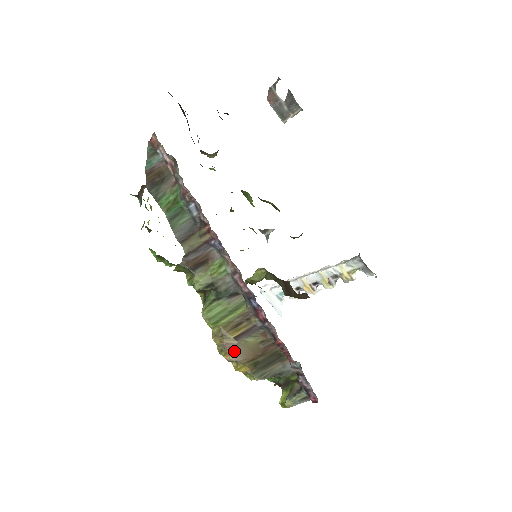
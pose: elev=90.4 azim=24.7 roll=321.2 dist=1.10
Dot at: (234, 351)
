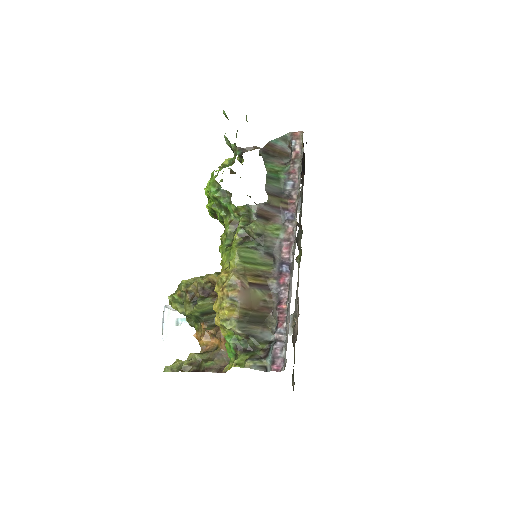
Dot at: (243, 292)
